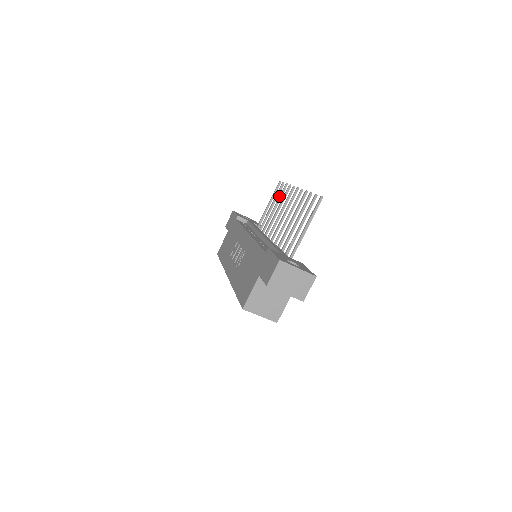
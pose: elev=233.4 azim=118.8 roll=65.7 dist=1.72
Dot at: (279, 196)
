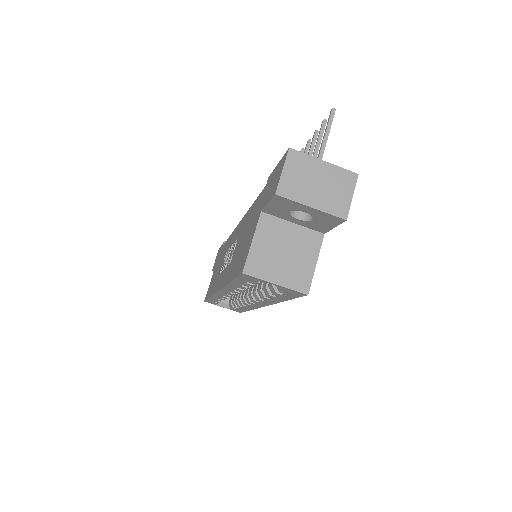
Dot at: occluded
